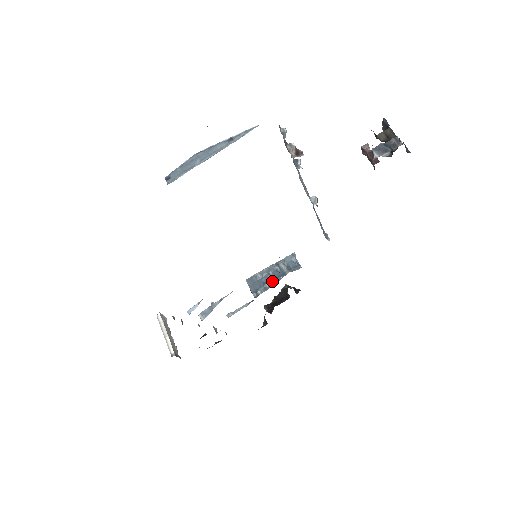
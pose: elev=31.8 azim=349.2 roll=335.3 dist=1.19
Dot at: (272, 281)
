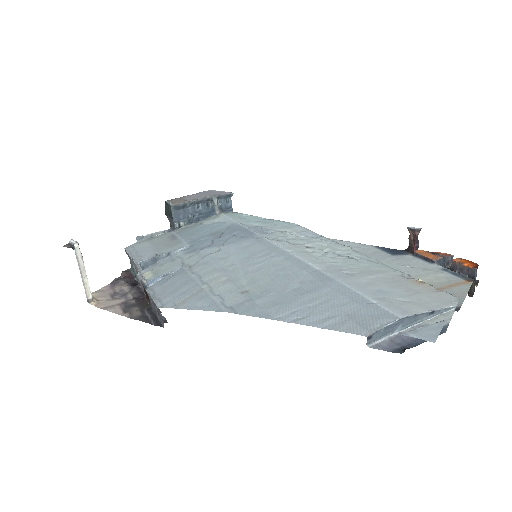
Dot at: (199, 216)
